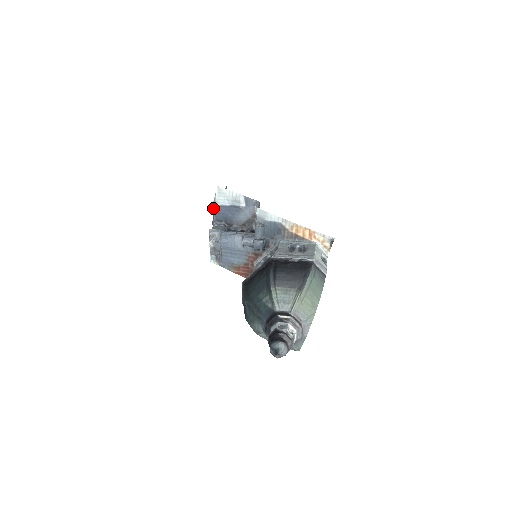
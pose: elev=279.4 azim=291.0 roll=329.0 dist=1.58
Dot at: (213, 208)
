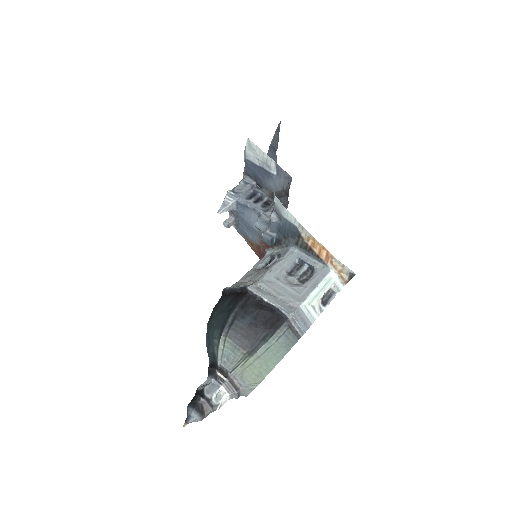
Dot at: (244, 159)
